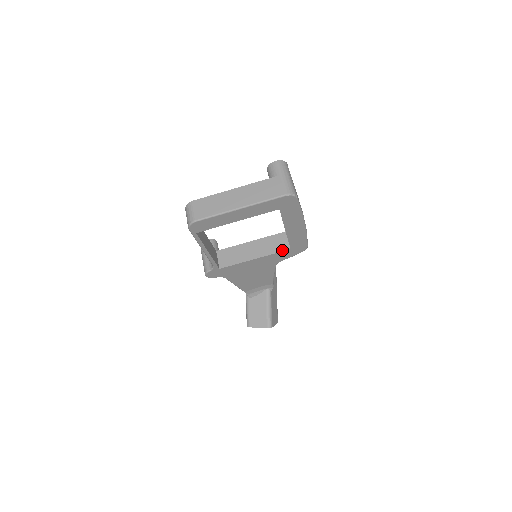
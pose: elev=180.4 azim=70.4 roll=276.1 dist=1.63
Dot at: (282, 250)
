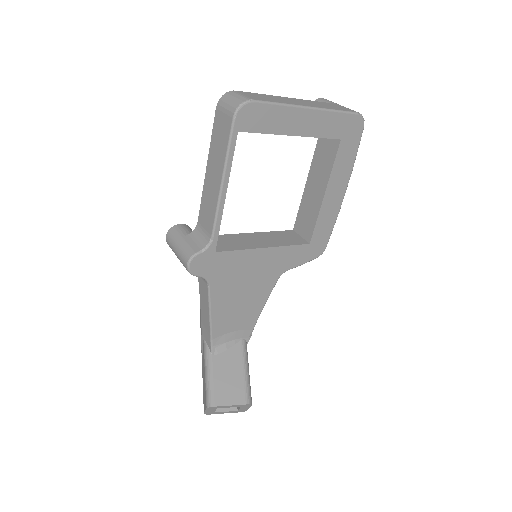
Dot at: (299, 243)
